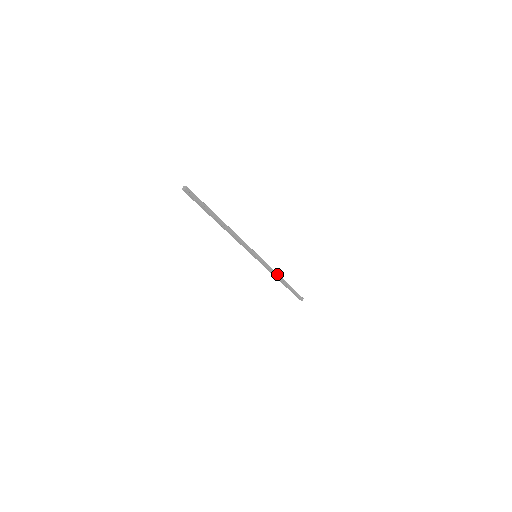
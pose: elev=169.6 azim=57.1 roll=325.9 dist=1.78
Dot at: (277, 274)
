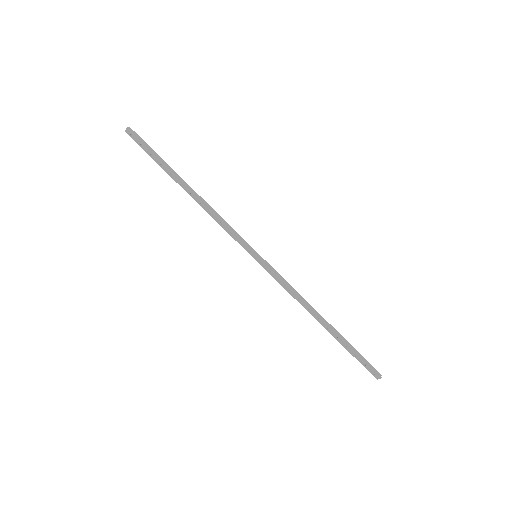
Dot at: (305, 301)
